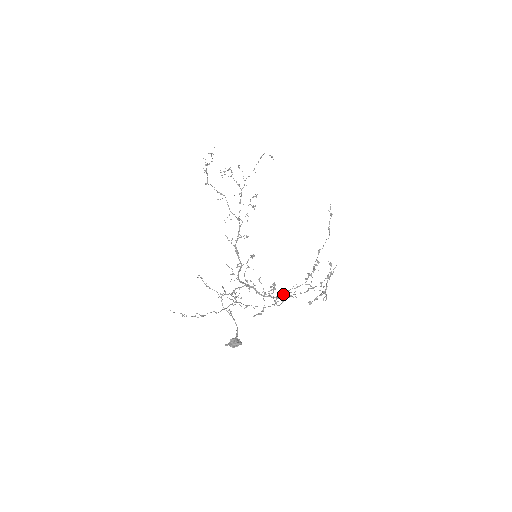
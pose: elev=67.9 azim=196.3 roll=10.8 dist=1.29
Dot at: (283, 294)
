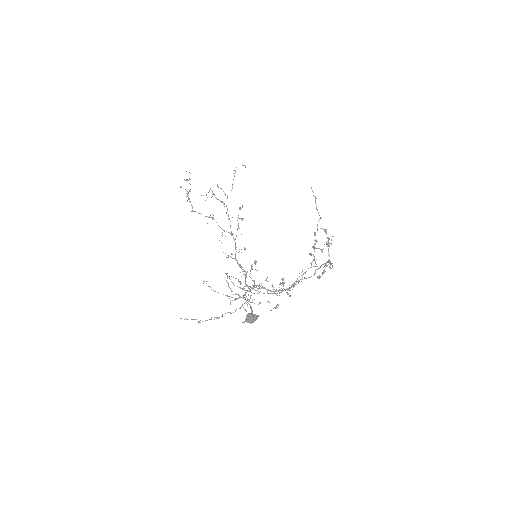
Dot at: (293, 283)
